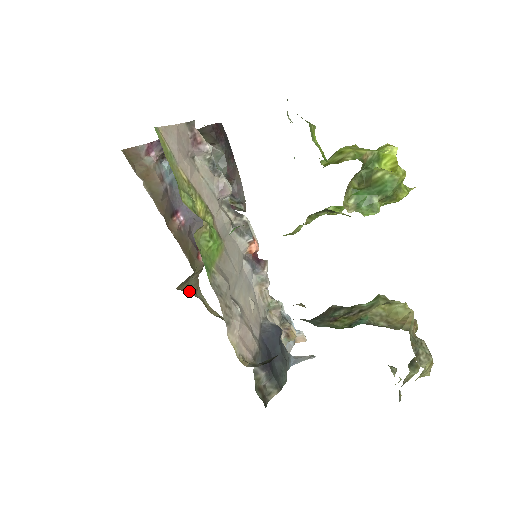
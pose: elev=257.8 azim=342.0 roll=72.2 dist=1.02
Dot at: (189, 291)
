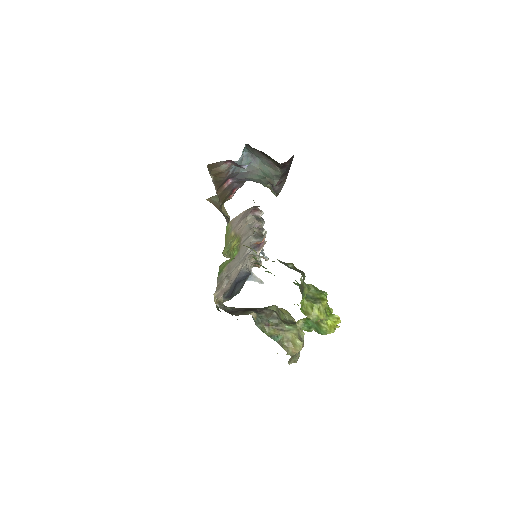
Dot at: (215, 198)
